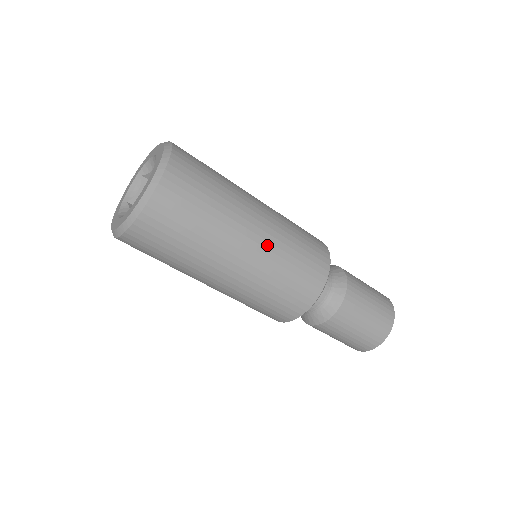
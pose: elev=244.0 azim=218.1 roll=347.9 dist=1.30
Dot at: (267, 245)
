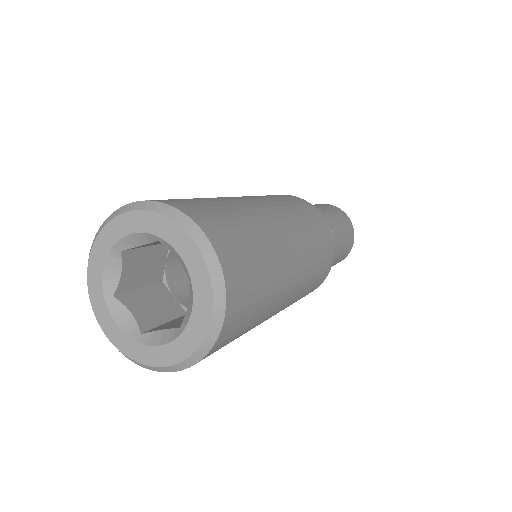
Dot at: (279, 210)
